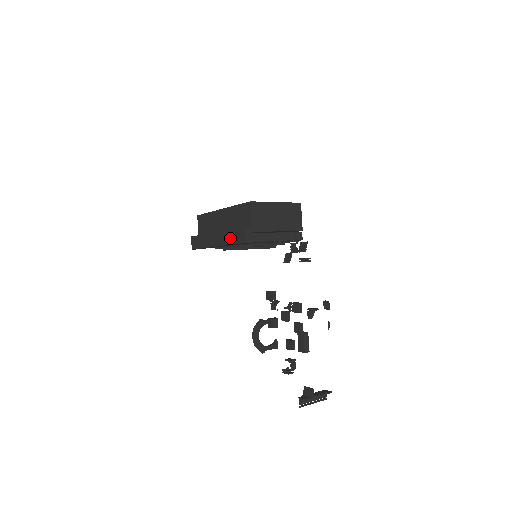
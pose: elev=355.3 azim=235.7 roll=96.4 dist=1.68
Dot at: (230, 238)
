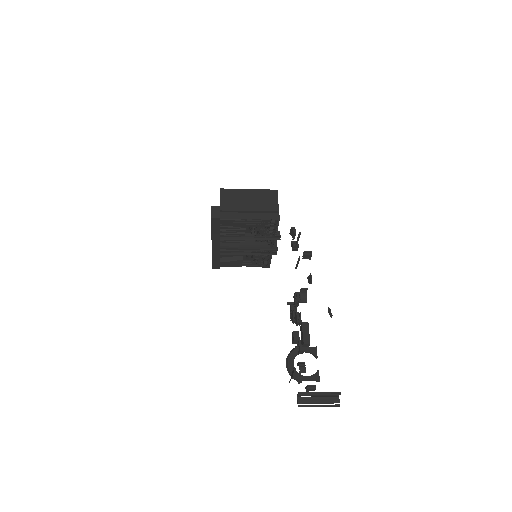
Dot at: occluded
